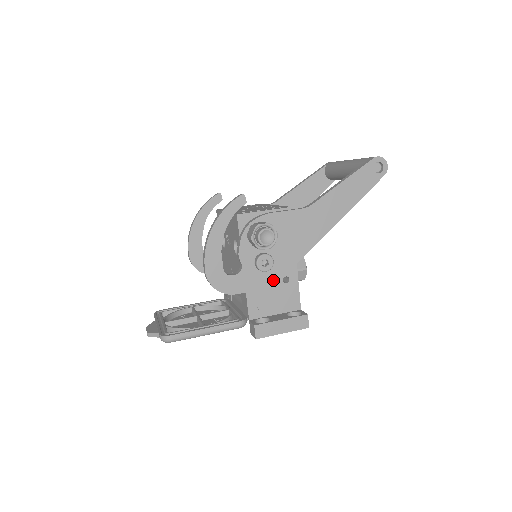
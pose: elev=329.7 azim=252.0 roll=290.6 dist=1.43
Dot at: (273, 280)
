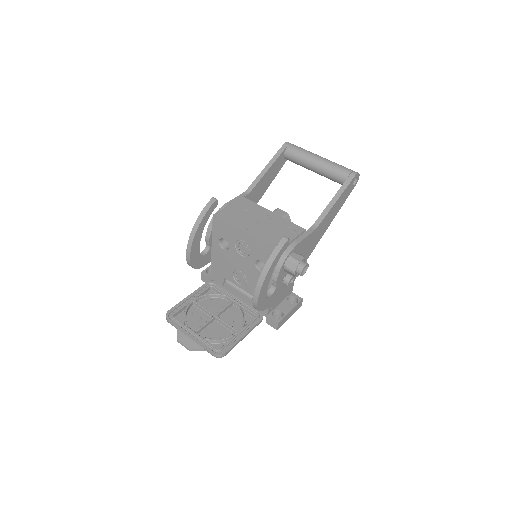
Dot at: occluded
